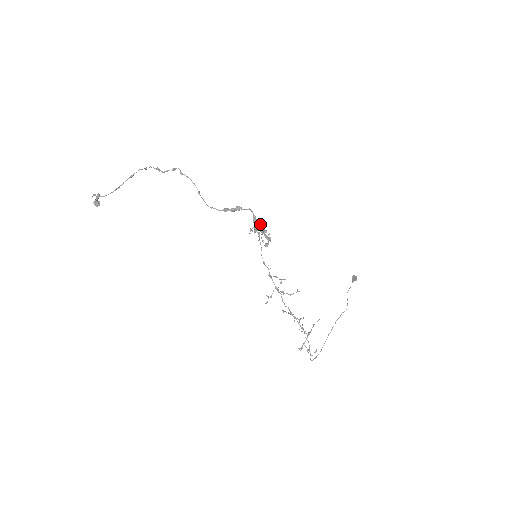
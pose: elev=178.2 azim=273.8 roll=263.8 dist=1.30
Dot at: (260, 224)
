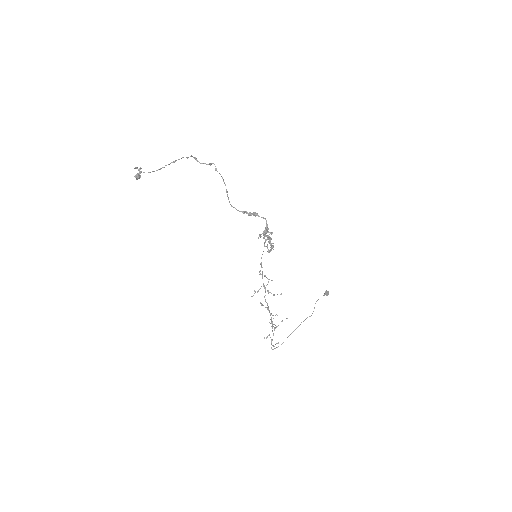
Dot at: (268, 231)
